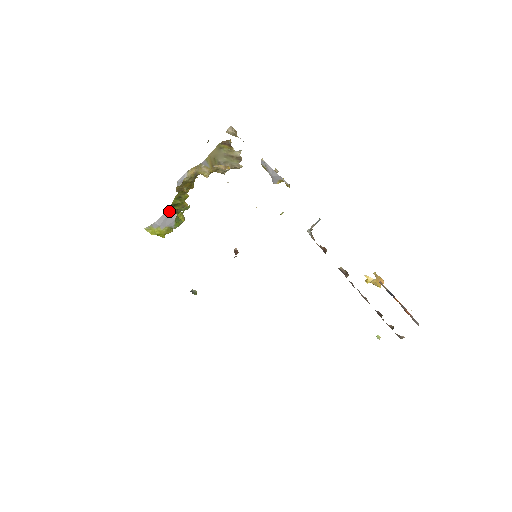
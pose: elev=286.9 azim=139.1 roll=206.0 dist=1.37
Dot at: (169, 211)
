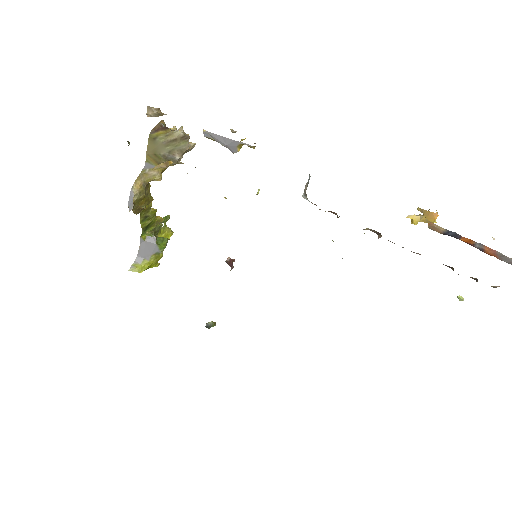
Dot at: (144, 237)
